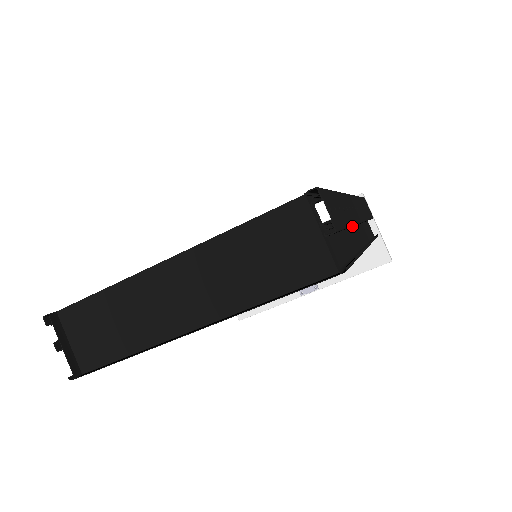
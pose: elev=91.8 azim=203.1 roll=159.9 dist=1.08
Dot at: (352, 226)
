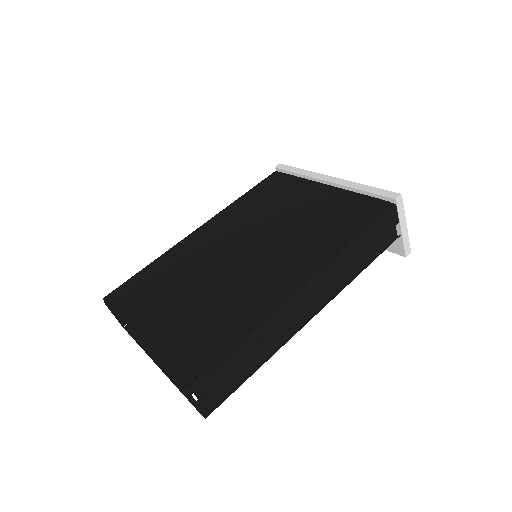
Dot at: (277, 332)
